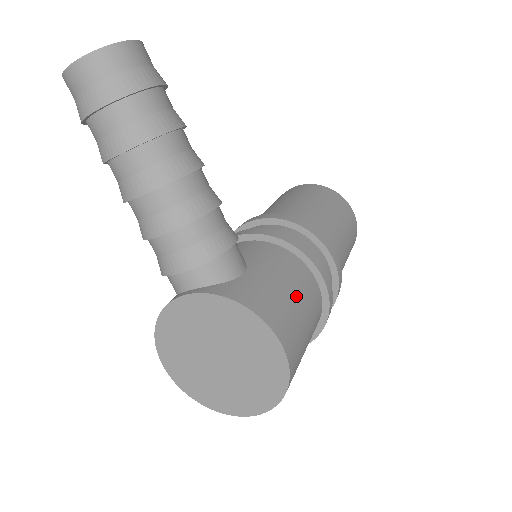
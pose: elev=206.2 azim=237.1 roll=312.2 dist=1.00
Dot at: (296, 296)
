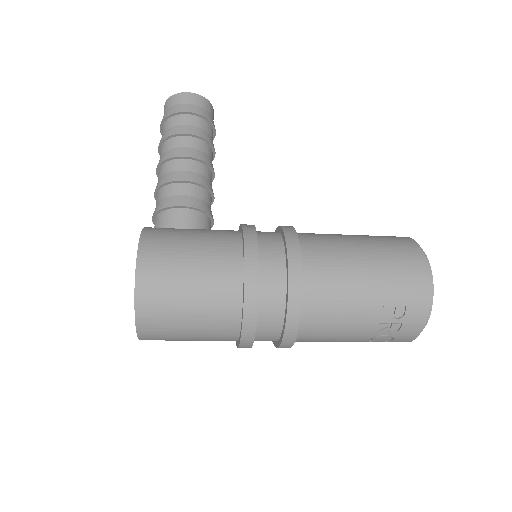
Dot at: (195, 251)
